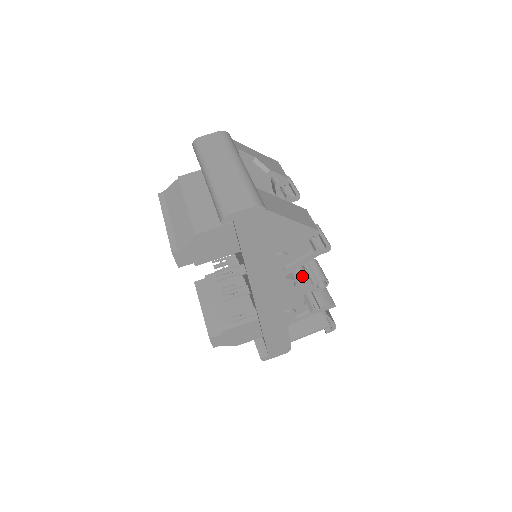
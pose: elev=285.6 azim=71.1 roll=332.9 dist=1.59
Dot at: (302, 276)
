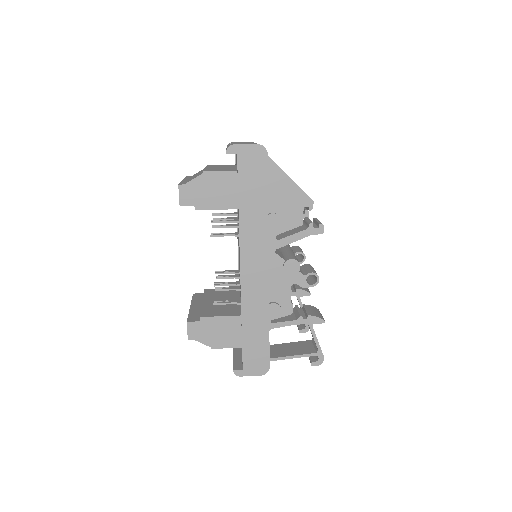
Dot at: (292, 257)
